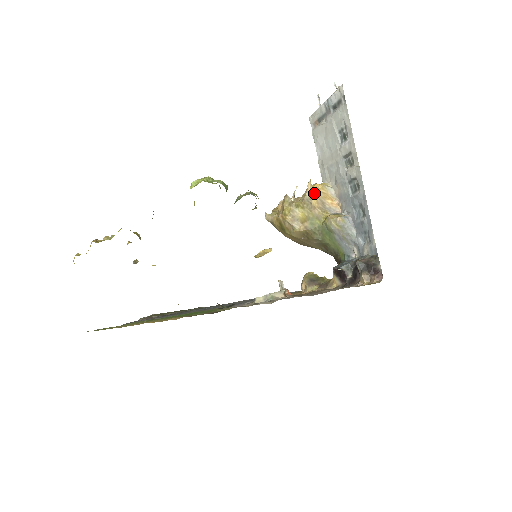
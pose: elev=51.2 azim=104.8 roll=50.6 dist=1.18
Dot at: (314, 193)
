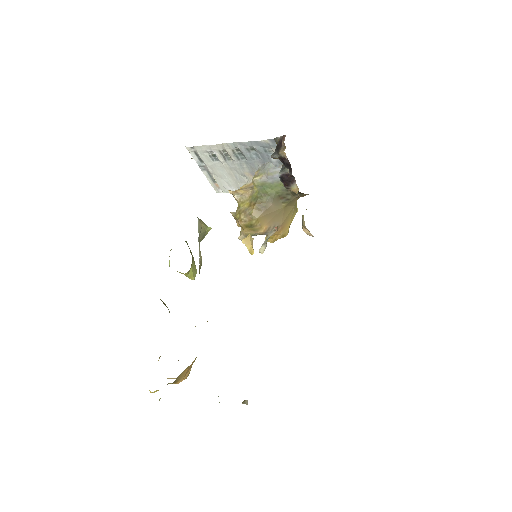
Dot at: (238, 191)
